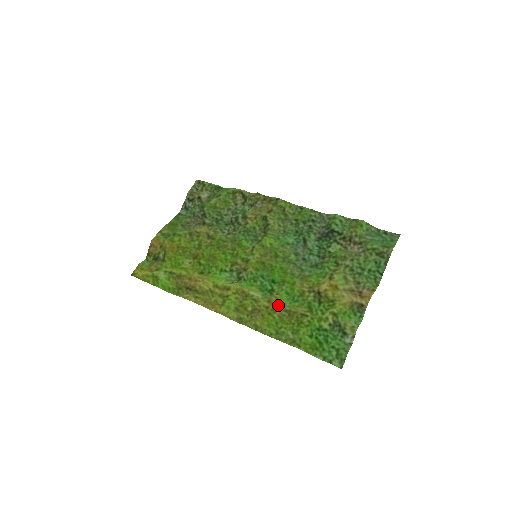
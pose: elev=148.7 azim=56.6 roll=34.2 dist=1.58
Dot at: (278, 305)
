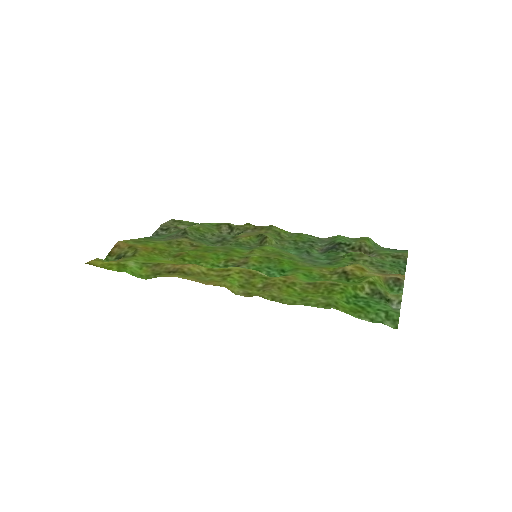
Dot at: (298, 280)
